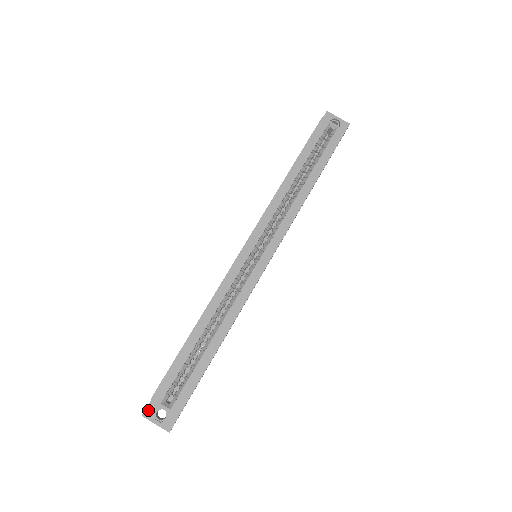
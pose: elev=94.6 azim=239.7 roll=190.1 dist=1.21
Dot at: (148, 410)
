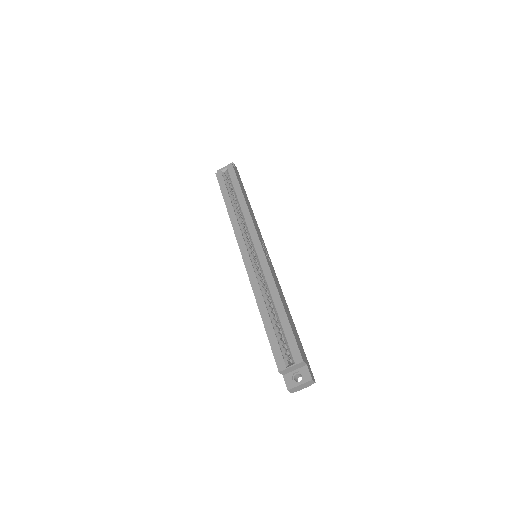
Dot at: (287, 384)
